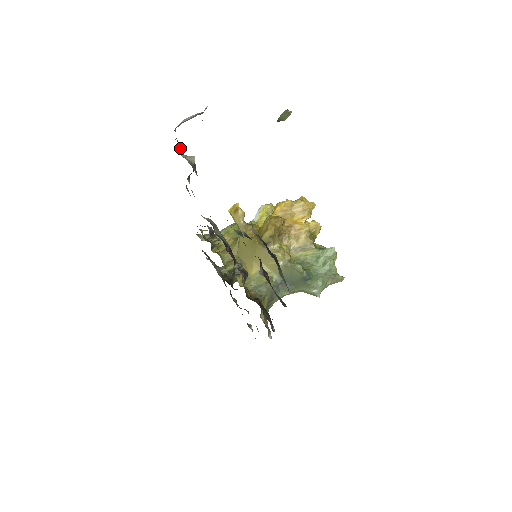
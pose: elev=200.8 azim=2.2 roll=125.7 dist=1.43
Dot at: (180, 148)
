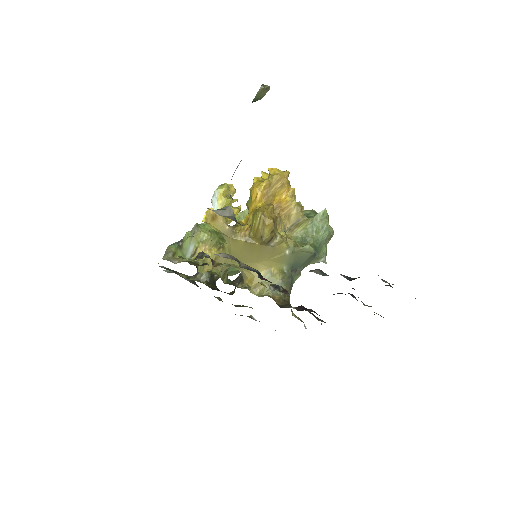
Dot at: occluded
